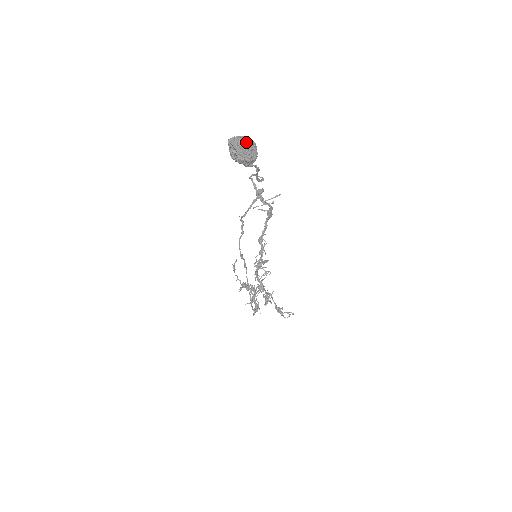
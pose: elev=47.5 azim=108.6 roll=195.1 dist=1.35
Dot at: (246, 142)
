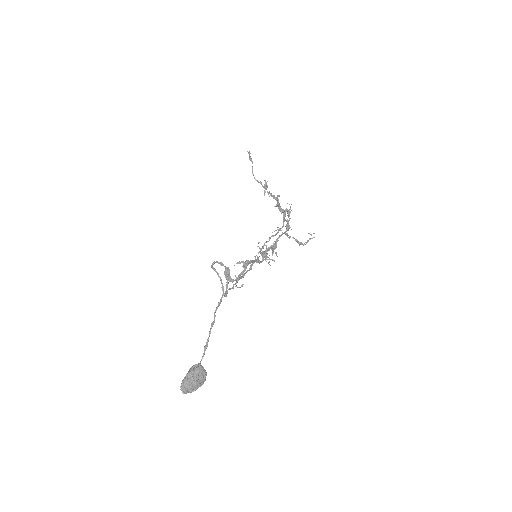
Dot at: (192, 385)
